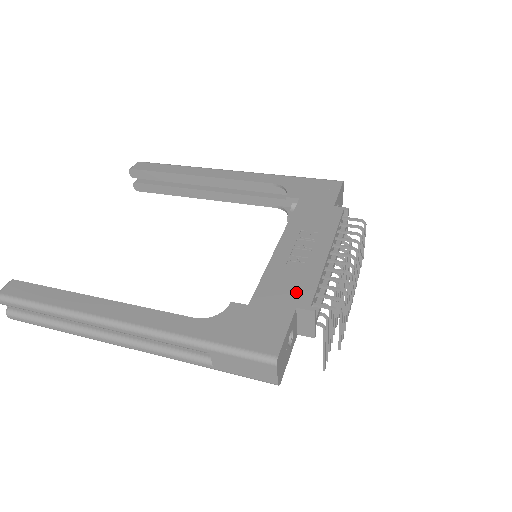
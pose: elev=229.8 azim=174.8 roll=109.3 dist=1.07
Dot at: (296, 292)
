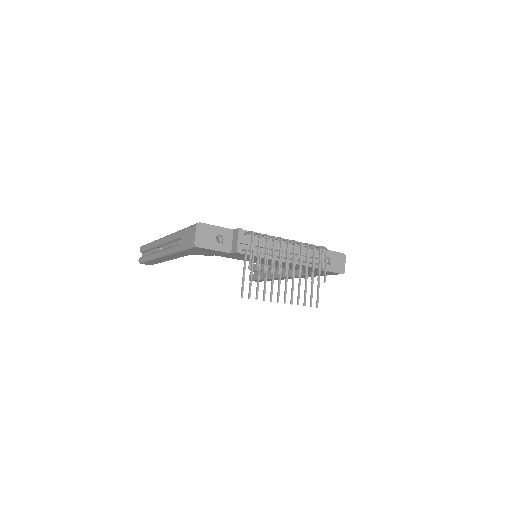
Dot at: occluded
